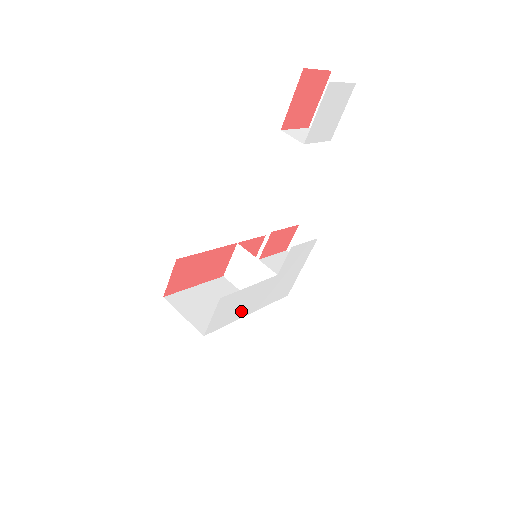
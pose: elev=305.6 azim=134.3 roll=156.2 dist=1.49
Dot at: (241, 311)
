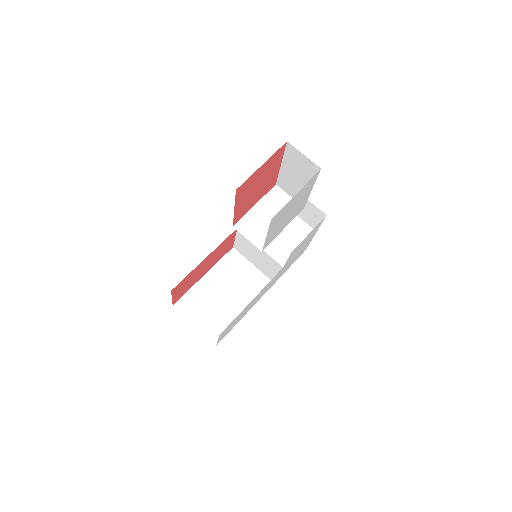
Dot at: (250, 307)
